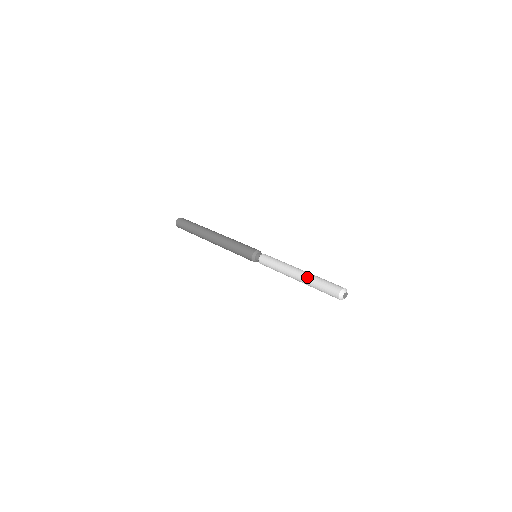
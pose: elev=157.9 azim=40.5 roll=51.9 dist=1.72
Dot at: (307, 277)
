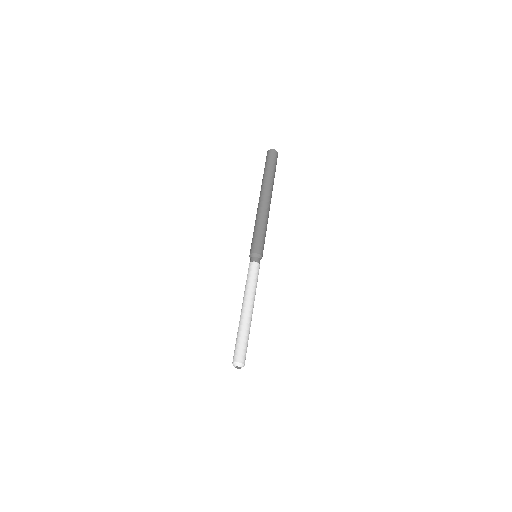
Dot at: (242, 322)
